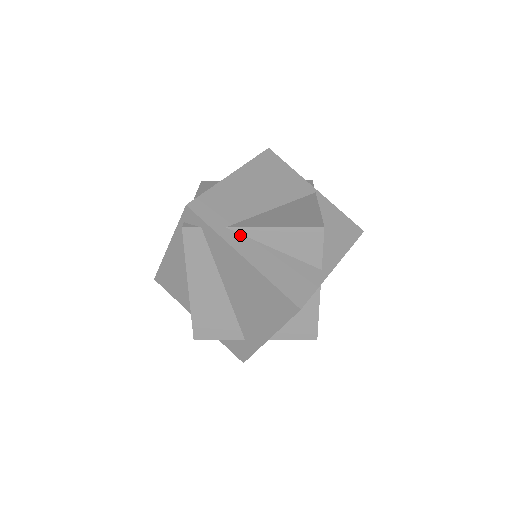
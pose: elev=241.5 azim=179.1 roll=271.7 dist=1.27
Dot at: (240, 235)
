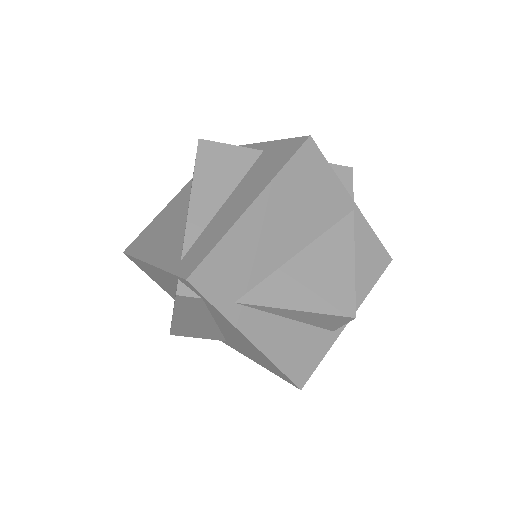
Dot at: (251, 309)
